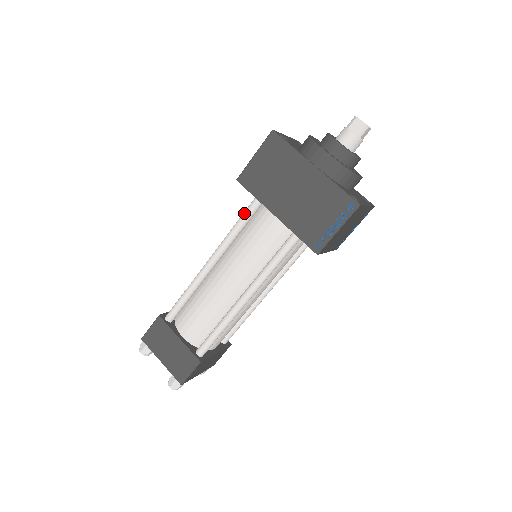
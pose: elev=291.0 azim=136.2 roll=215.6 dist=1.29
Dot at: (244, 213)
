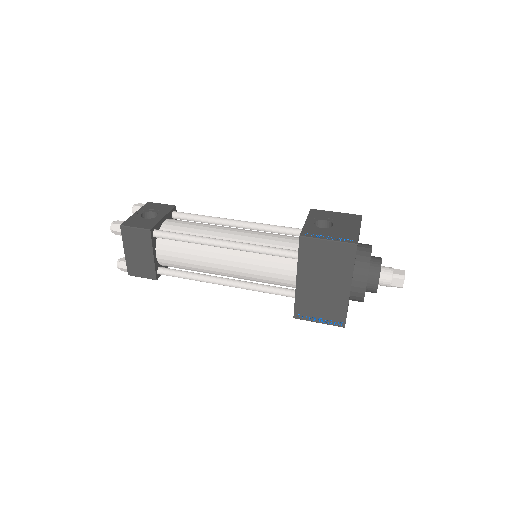
Dot at: (280, 252)
